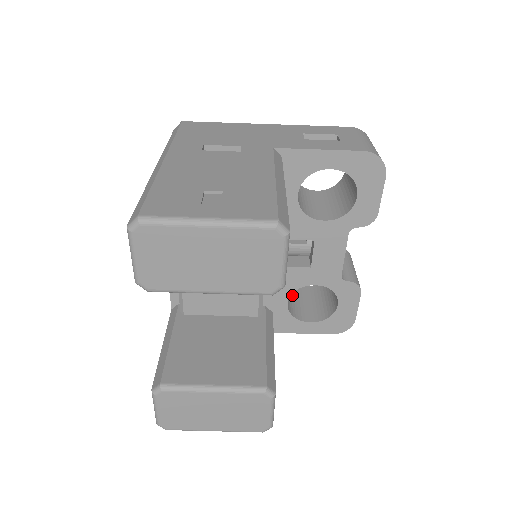
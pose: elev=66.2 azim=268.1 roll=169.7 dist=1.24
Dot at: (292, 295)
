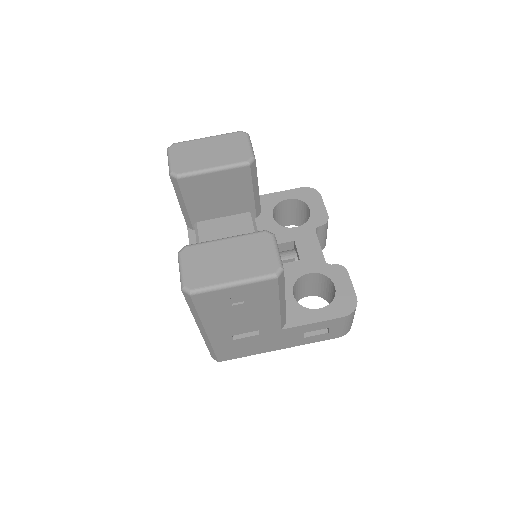
Dot at: occluded
